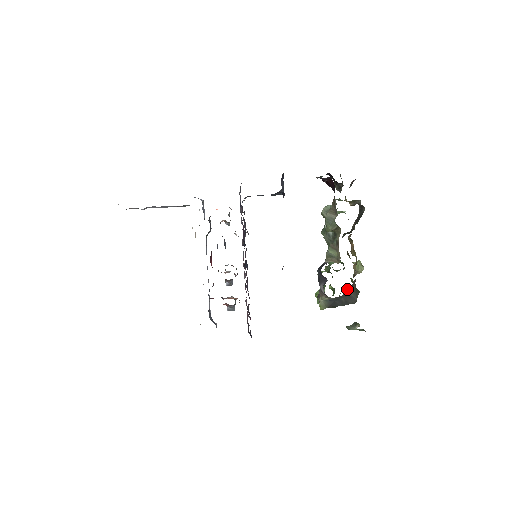
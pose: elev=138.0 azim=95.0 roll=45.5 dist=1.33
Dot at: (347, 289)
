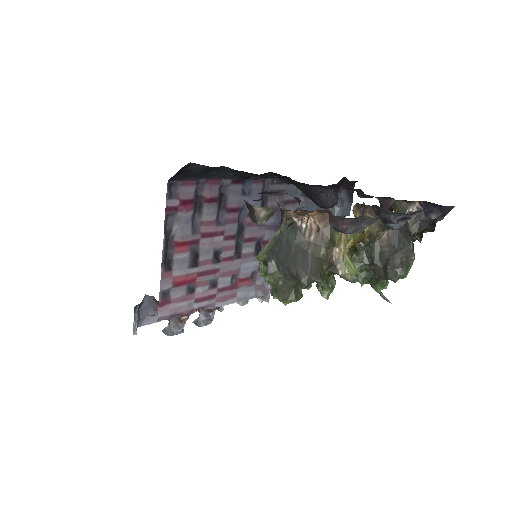
Dot at: (311, 231)
